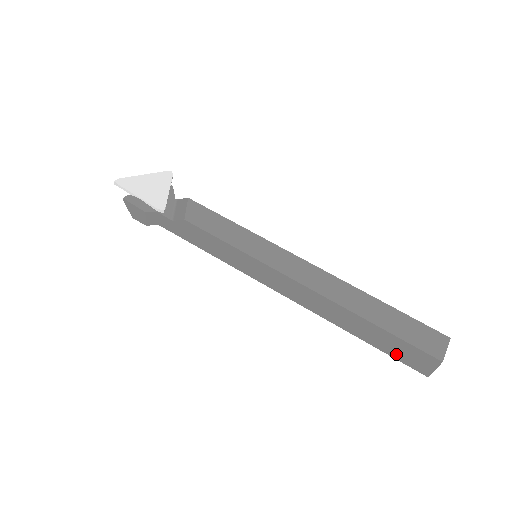
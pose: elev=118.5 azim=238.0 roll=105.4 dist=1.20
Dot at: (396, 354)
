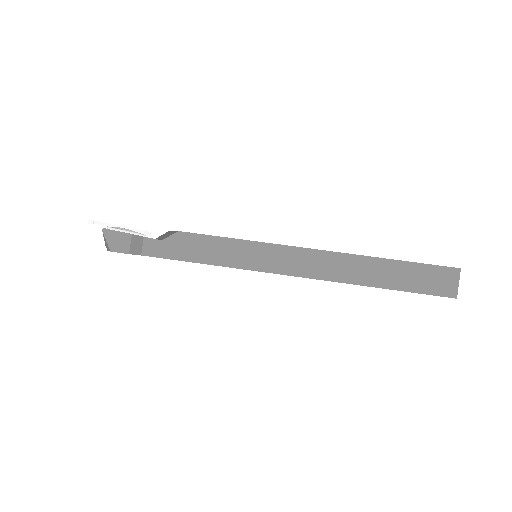
Dot at: (421, 287)
